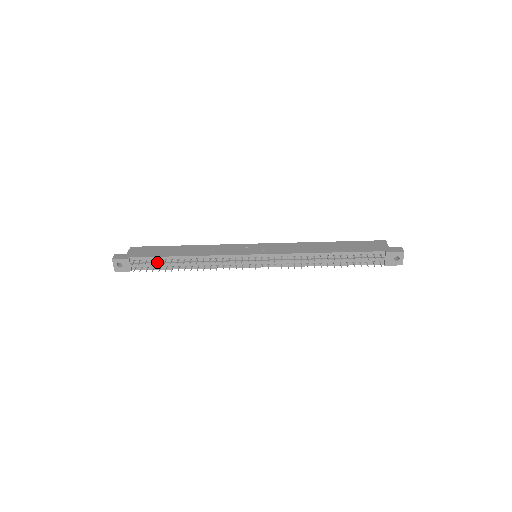
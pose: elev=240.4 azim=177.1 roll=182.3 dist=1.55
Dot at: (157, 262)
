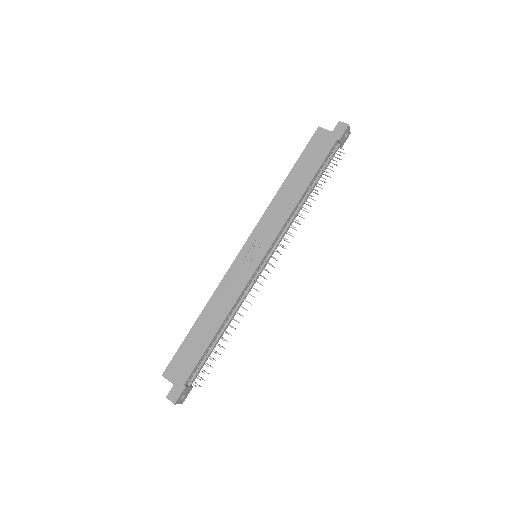
Dot at: (205, 358)
